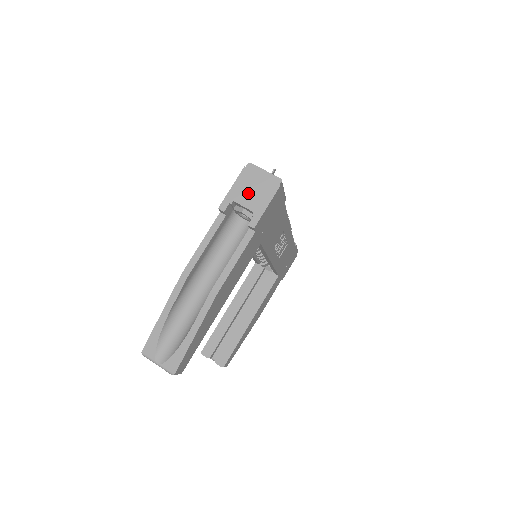
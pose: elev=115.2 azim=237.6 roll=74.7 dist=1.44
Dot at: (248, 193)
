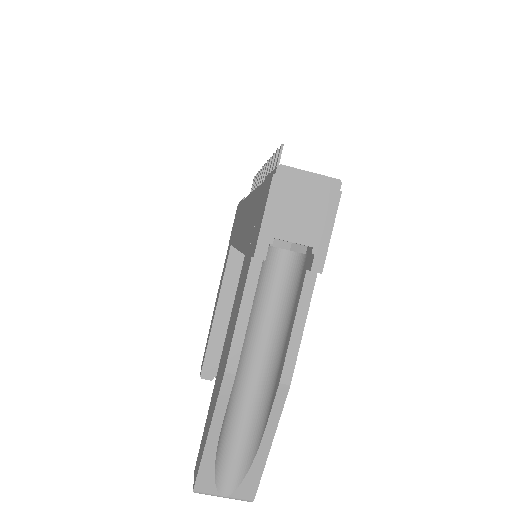
Dot at: (294, 218)
